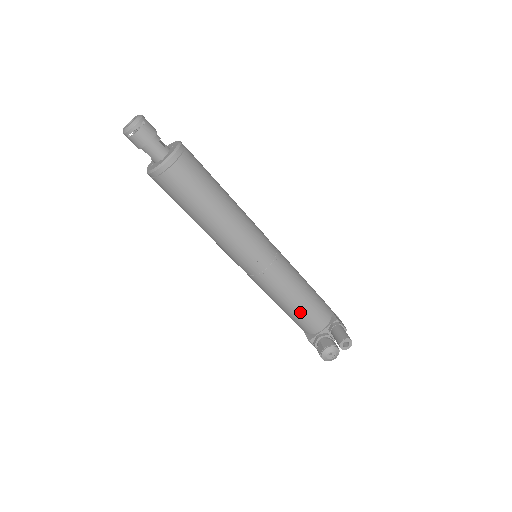
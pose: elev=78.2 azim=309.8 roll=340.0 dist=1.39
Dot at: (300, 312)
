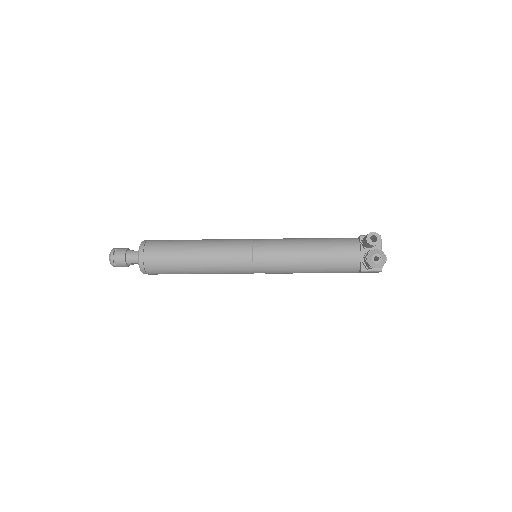
Dot at: (326, 258)
